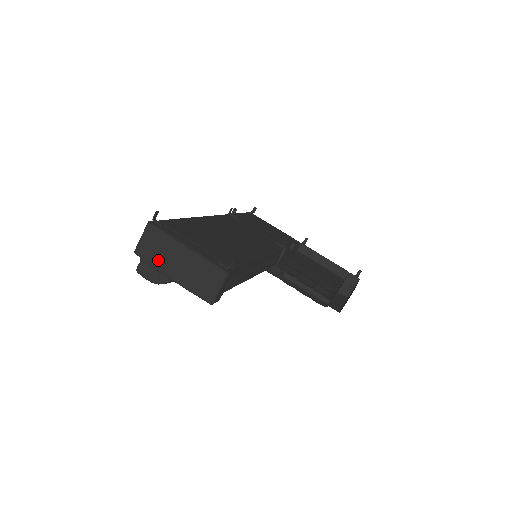
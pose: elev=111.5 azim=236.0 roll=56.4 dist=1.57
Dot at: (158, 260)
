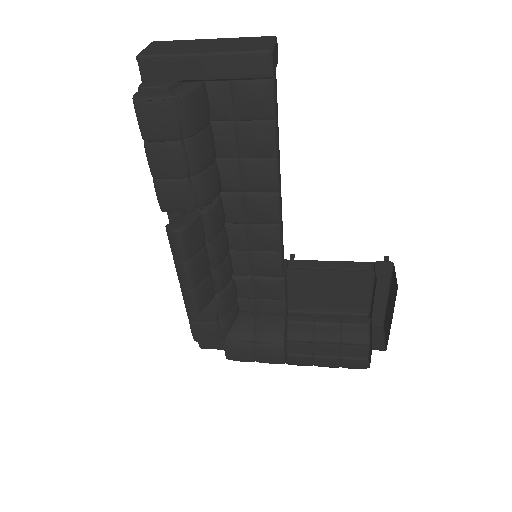
Dot at: (176, 50)
